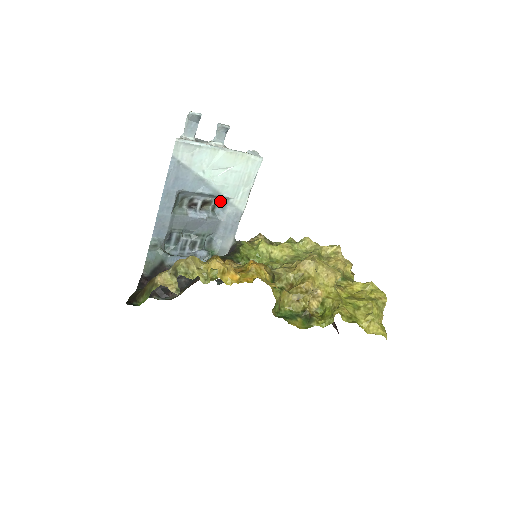
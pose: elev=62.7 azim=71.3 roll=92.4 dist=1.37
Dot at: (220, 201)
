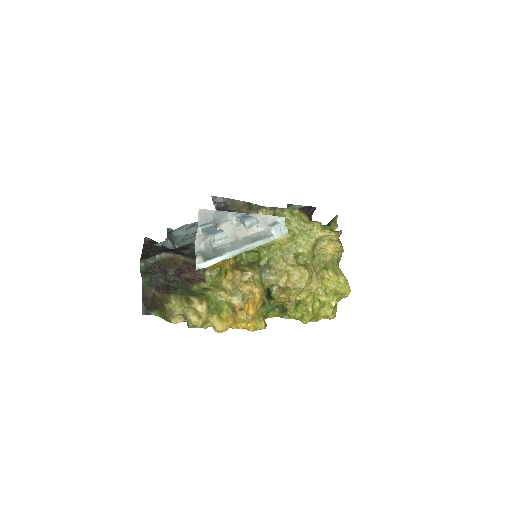
Dot at: occluded
